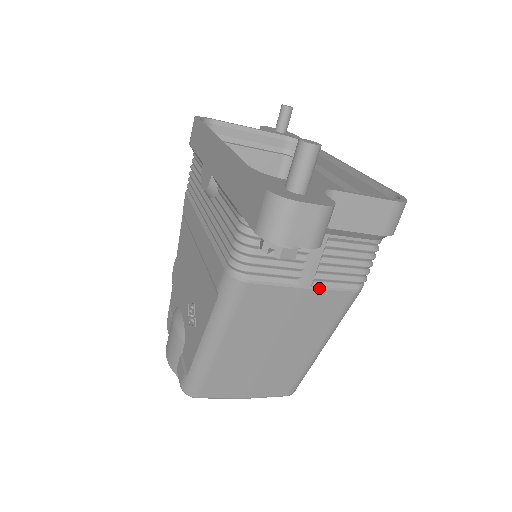
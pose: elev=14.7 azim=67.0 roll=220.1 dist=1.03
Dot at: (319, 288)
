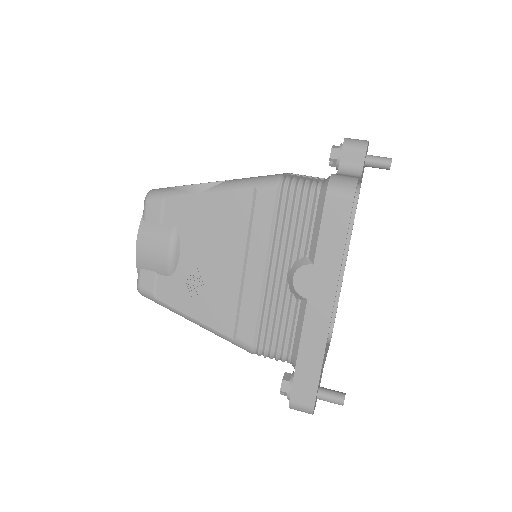
Dot at: occluded
